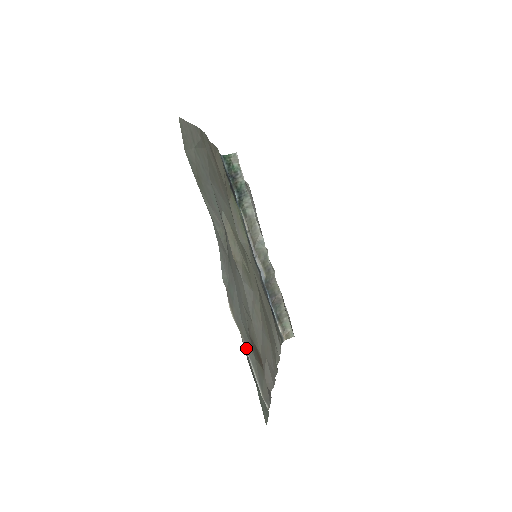
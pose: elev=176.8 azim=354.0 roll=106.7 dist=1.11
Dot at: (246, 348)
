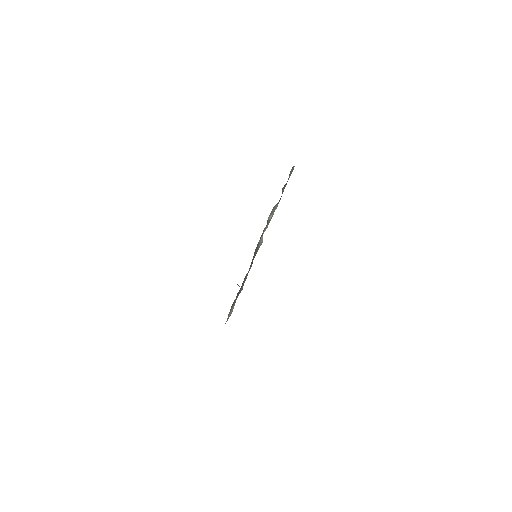
Dot at: occluded
